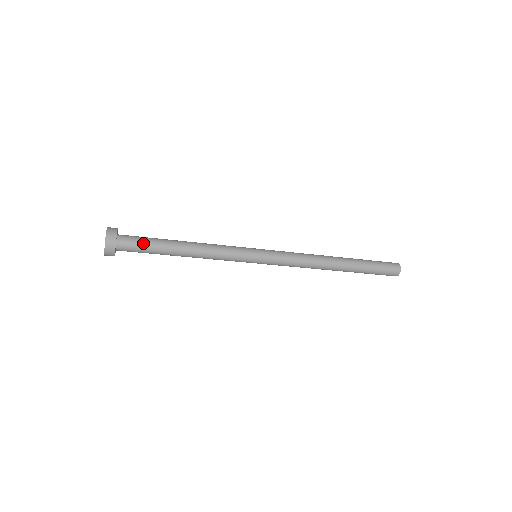
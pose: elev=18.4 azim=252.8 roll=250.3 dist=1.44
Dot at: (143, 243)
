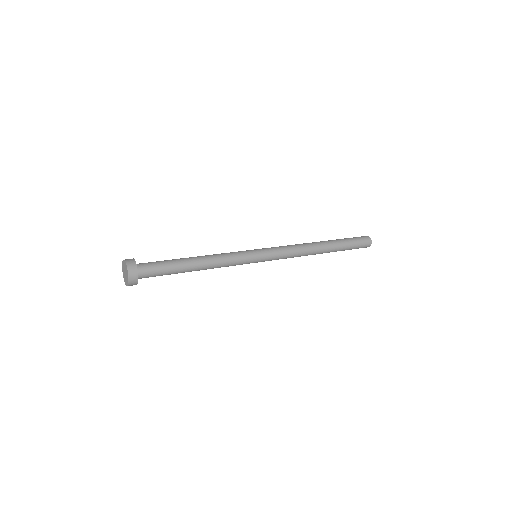
Dot at: (161, 271)
